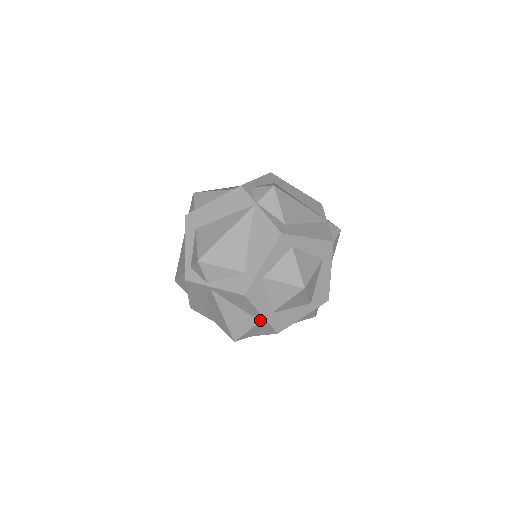
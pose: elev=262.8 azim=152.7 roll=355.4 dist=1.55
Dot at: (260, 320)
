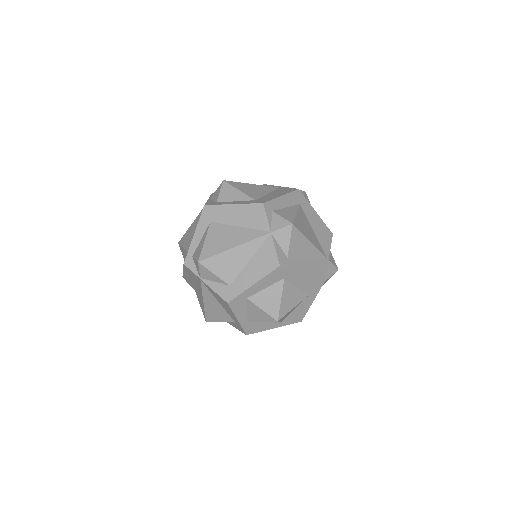
Dot at: occluded
